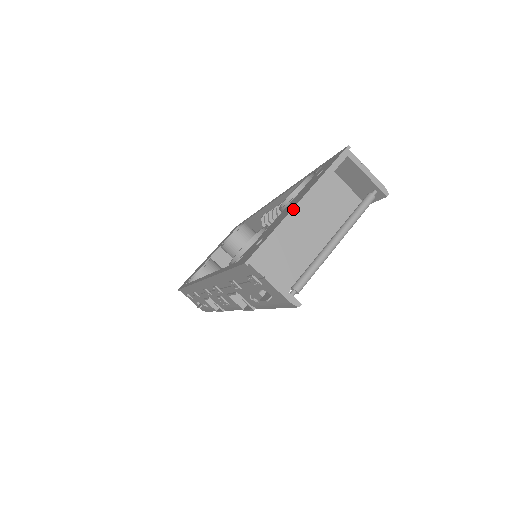
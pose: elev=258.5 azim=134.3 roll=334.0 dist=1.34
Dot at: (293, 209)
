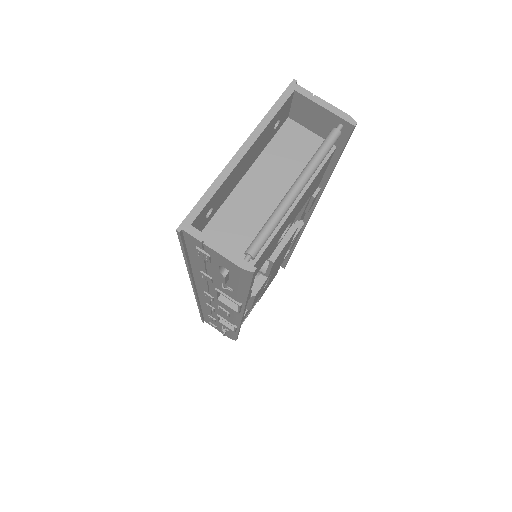
Dot at: (232, 160)
